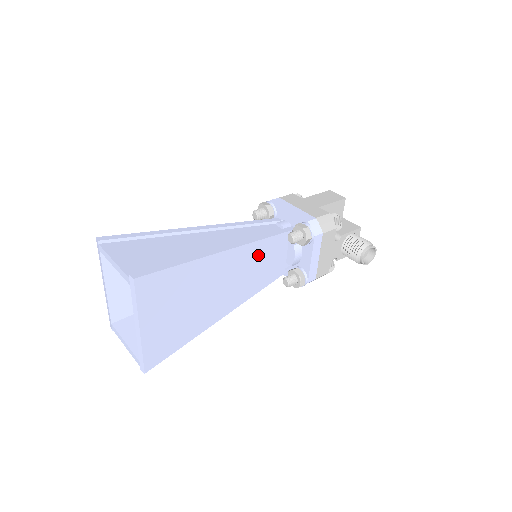
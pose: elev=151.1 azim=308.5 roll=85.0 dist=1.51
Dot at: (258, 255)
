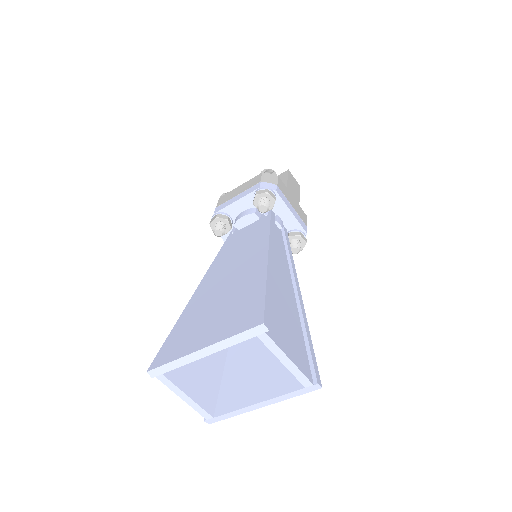
Dot at: occluded
